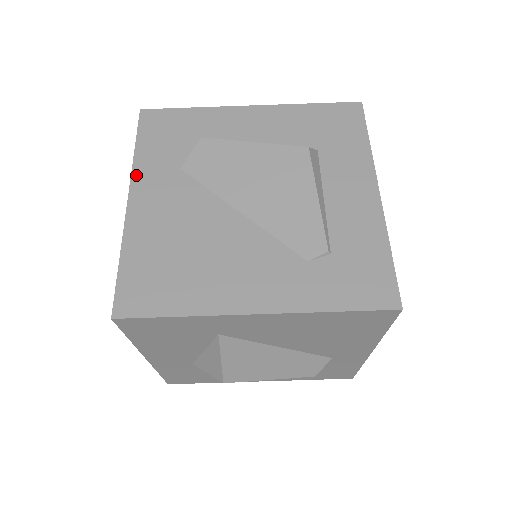
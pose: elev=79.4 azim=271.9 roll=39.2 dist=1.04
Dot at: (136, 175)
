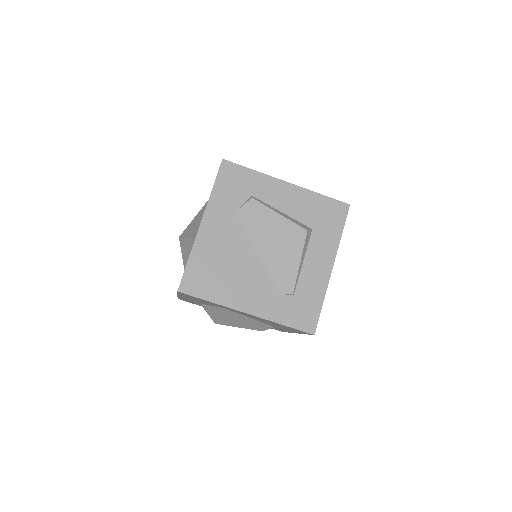
Dot at: (209, 208)
